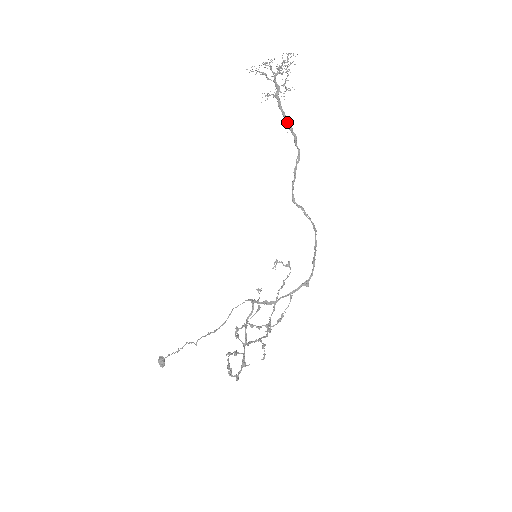
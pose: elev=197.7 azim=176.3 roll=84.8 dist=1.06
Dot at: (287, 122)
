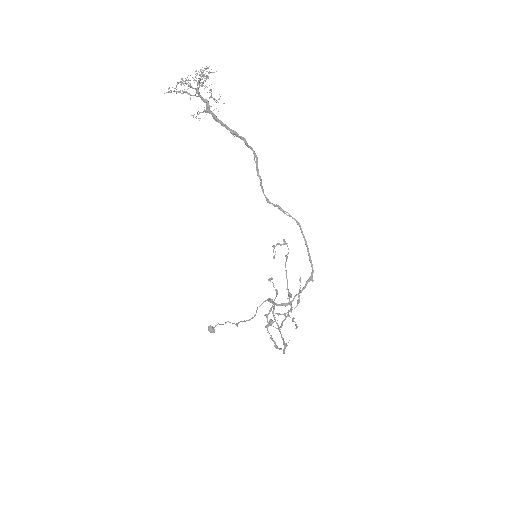
Dot at: (230, 131)
